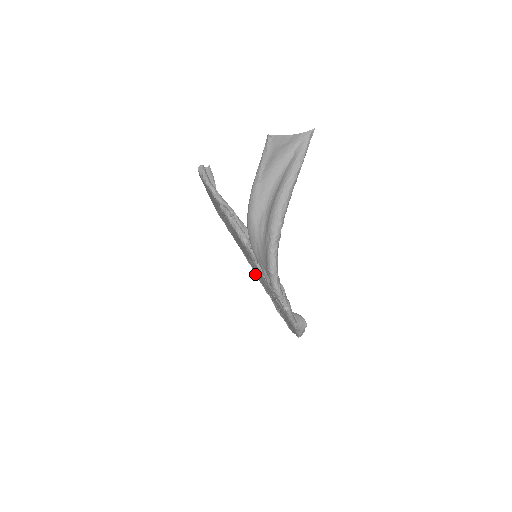
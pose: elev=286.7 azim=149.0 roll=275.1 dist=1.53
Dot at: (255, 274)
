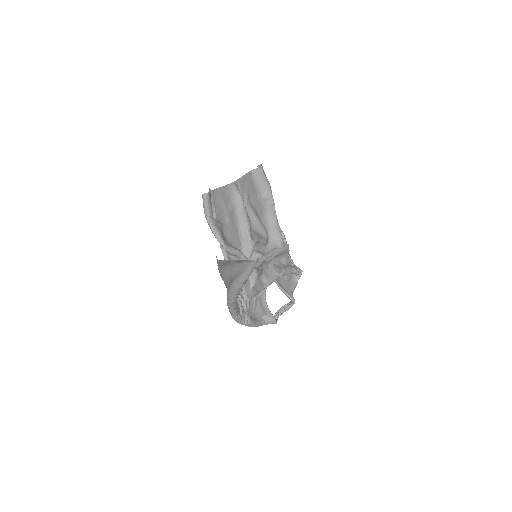
Dot at: occluded
